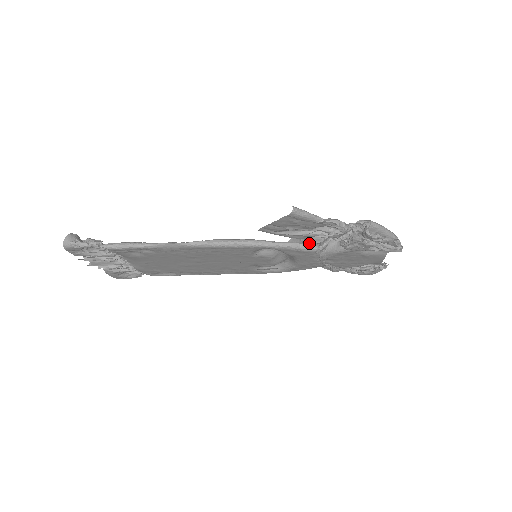
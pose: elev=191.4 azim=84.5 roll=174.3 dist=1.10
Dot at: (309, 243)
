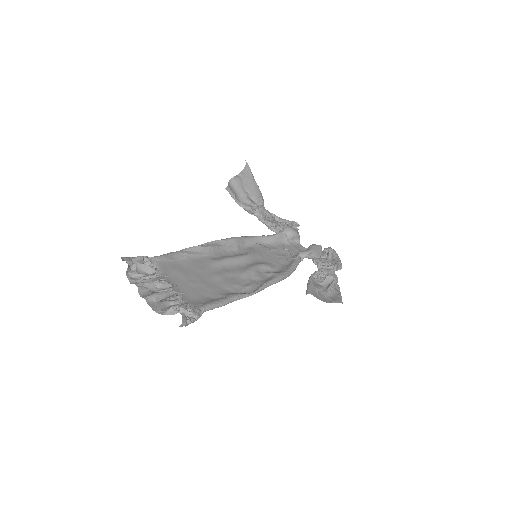
Dot at: occluded
